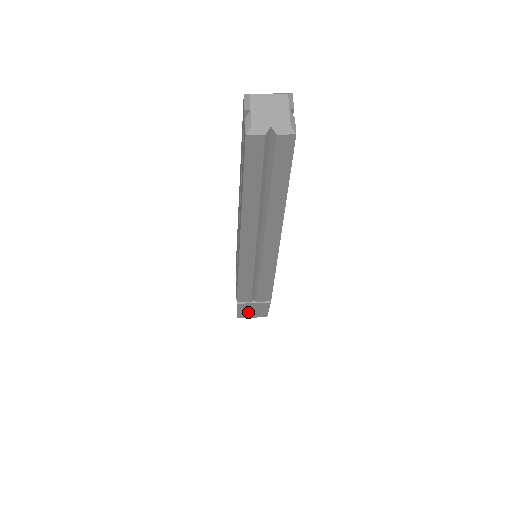
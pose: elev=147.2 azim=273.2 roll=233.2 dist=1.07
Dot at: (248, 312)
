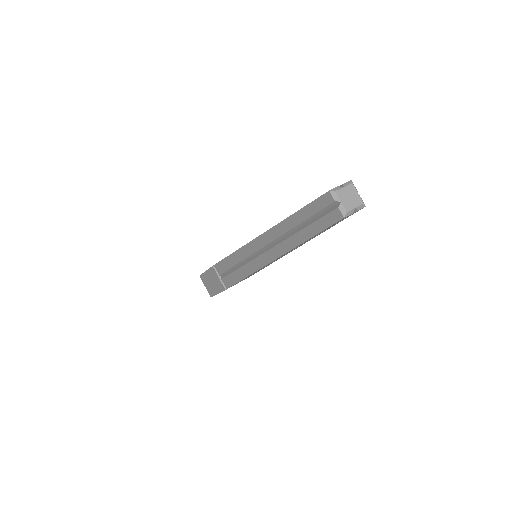
Dot at: occluded
